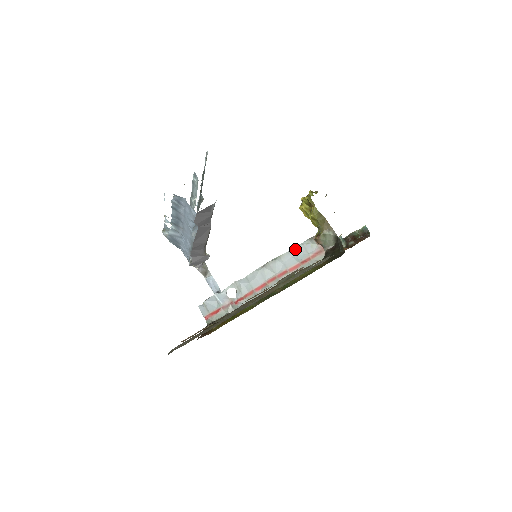
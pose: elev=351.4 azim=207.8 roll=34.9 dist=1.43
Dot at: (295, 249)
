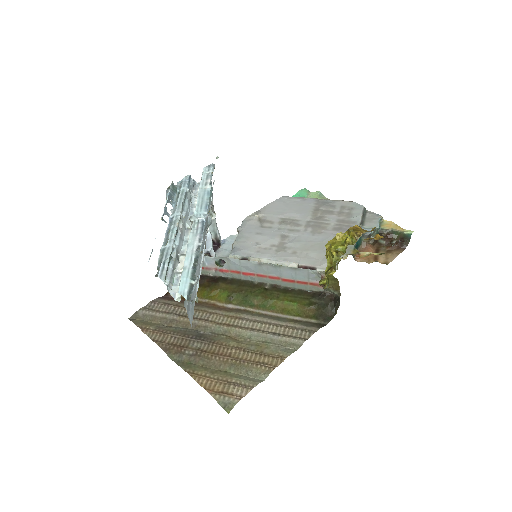
Dot at: (298, 269)
